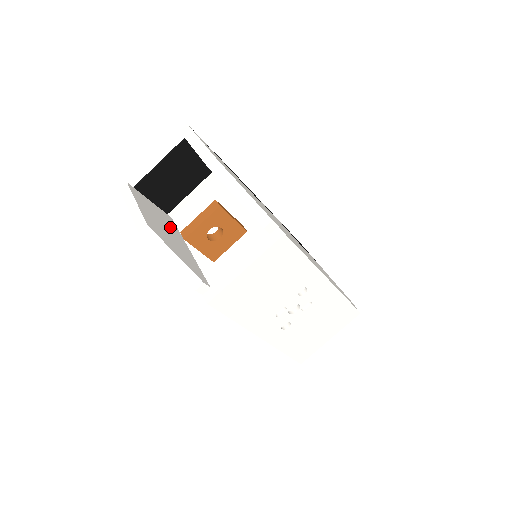
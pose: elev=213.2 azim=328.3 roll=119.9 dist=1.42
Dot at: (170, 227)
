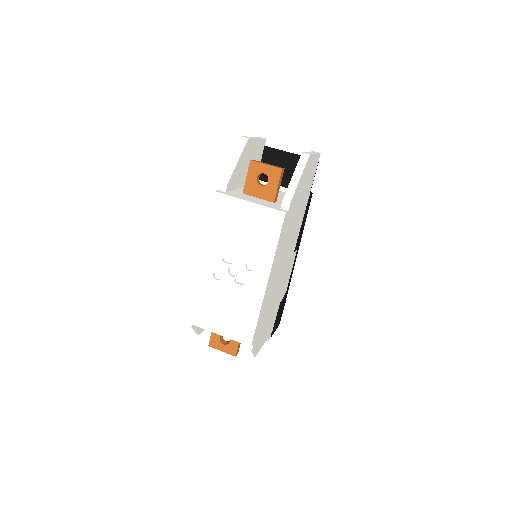
Dot at: occluded
